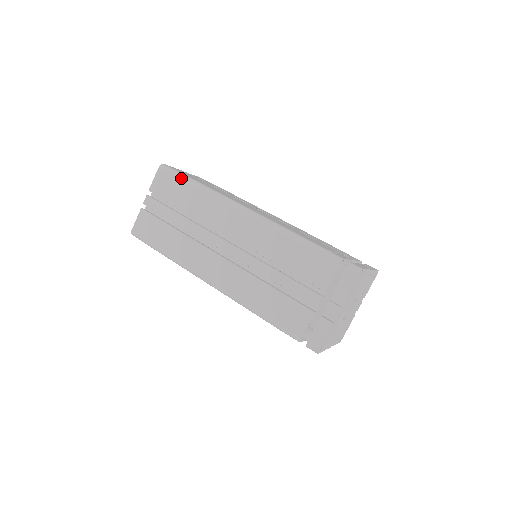
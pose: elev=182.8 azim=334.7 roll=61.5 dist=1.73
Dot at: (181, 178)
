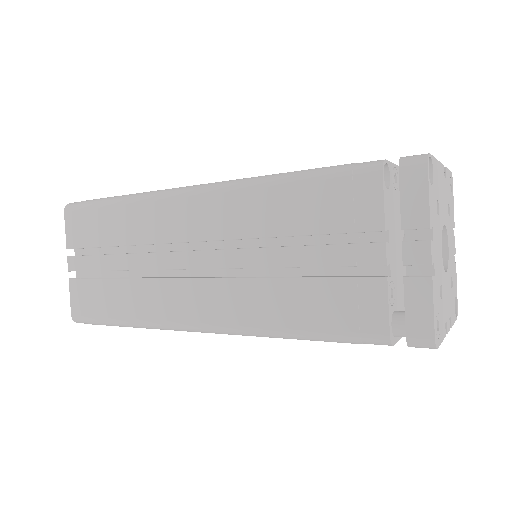
Dot at: (95, 205)
